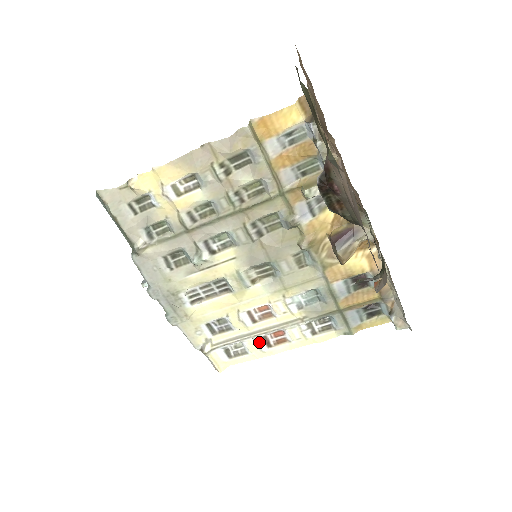
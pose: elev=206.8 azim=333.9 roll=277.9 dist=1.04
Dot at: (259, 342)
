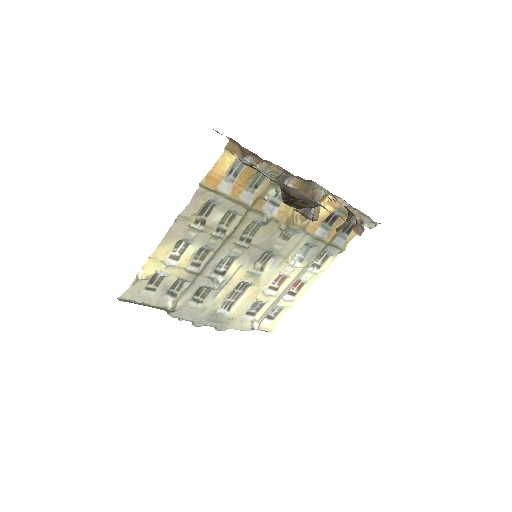
Dot at: (287, 298)
